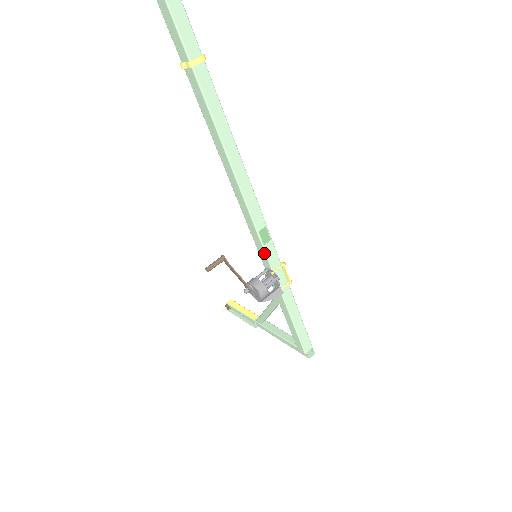
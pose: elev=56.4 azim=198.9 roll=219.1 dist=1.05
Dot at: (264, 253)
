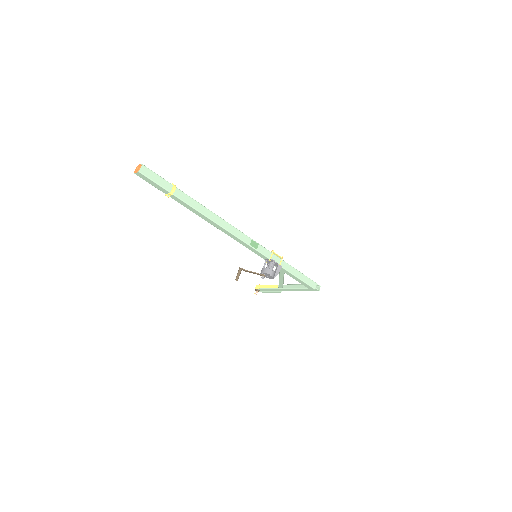
Dot at: (259, 253)
